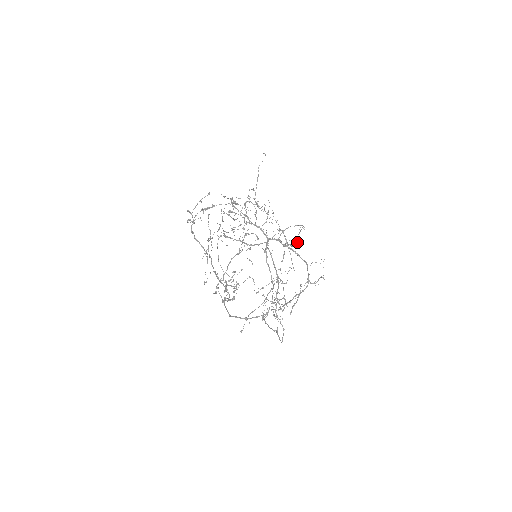
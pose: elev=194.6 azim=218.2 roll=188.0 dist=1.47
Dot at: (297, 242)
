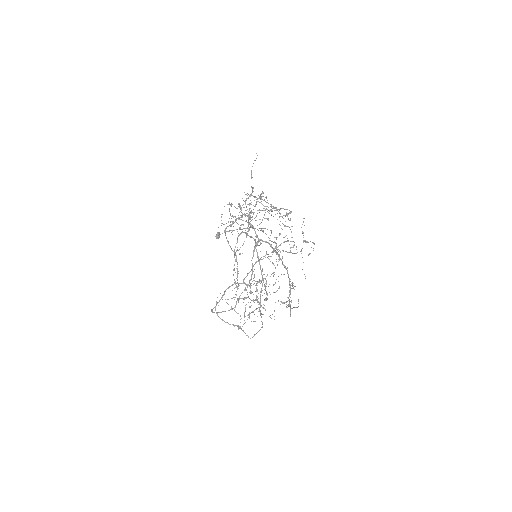
Dot at: occluded
